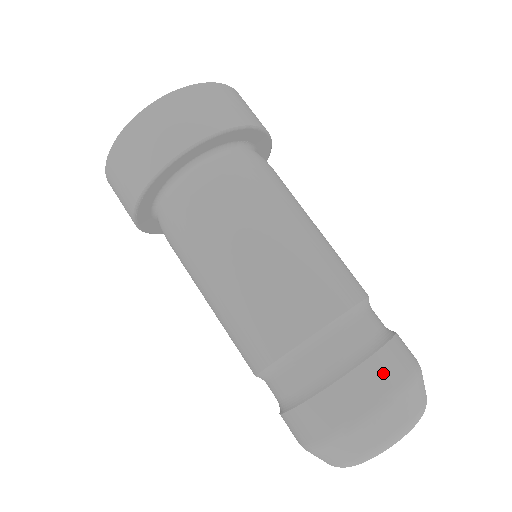
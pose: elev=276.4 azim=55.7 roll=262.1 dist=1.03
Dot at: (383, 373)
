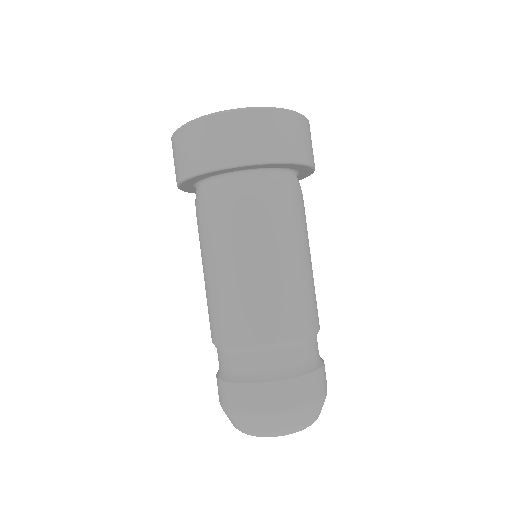
Dot at: (298, 392)
